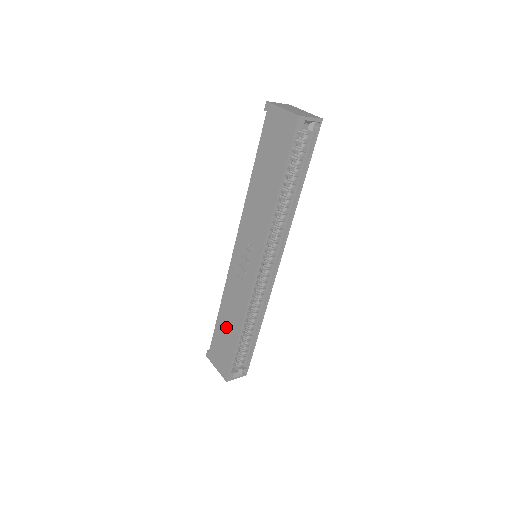
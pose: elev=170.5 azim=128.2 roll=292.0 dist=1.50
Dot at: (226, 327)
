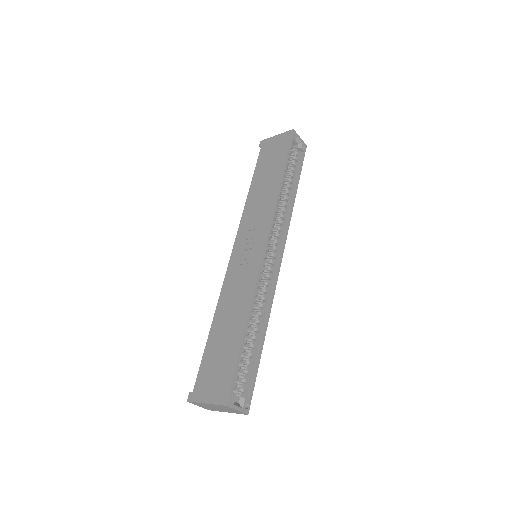
Dot at: (224, 334)
